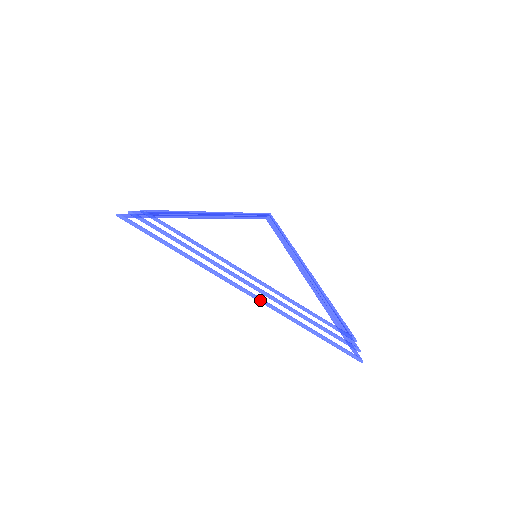
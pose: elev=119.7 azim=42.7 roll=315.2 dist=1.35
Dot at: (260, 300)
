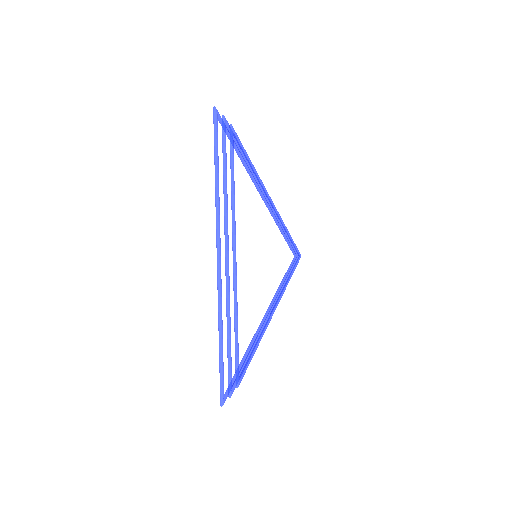
Dot at: (219, 275)
